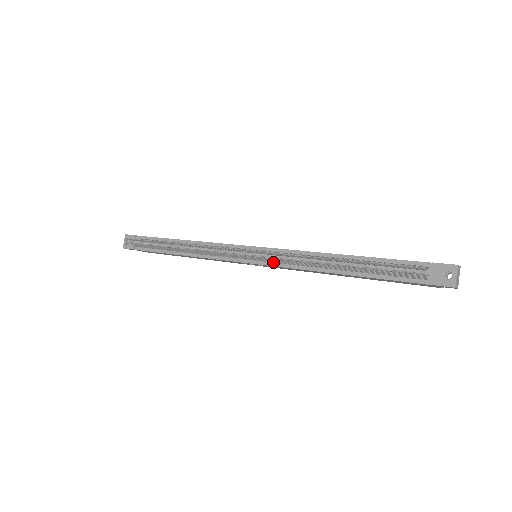
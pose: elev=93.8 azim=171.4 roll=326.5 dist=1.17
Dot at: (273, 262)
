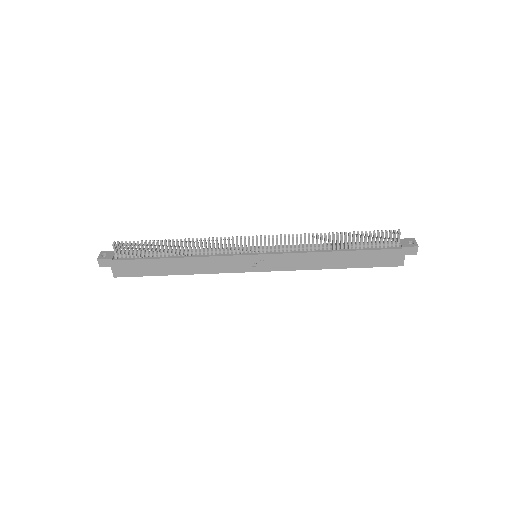
Dot at: (278, 251)
